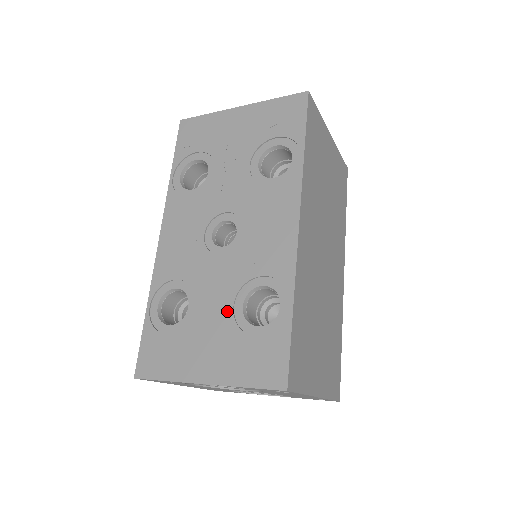
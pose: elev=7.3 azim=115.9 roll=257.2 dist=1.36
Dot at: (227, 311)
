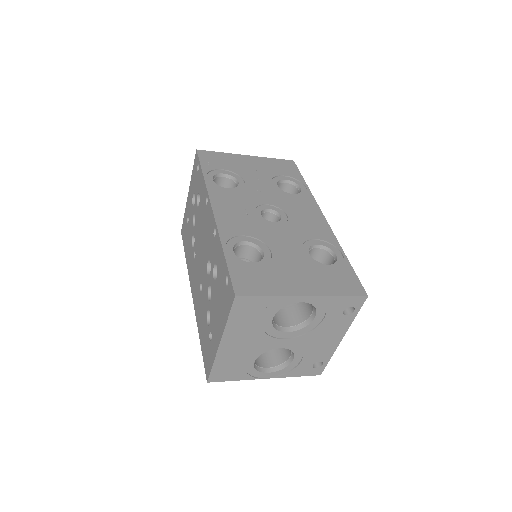
Dot at: (300, 255)
